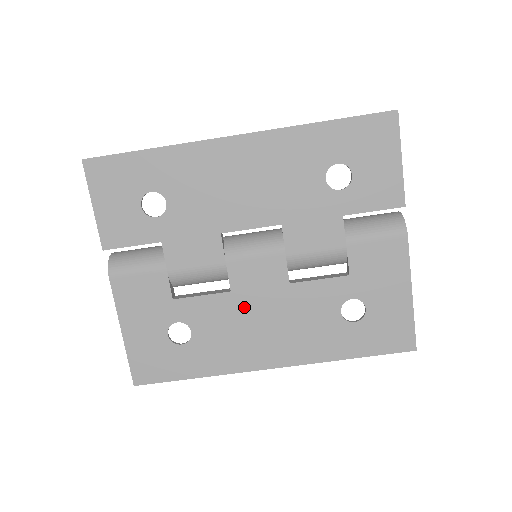
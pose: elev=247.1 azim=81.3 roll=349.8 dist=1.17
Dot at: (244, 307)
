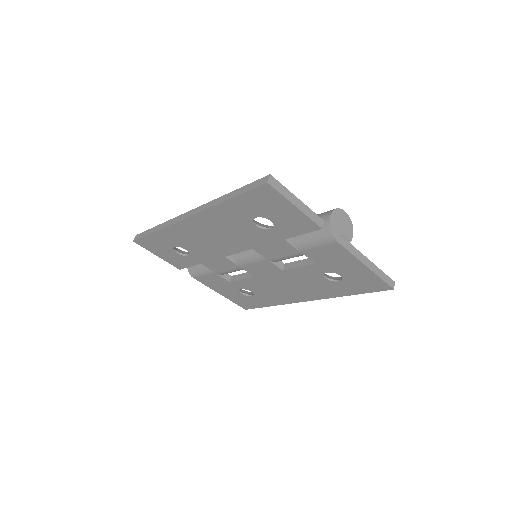
Dot at: (268, 281)
